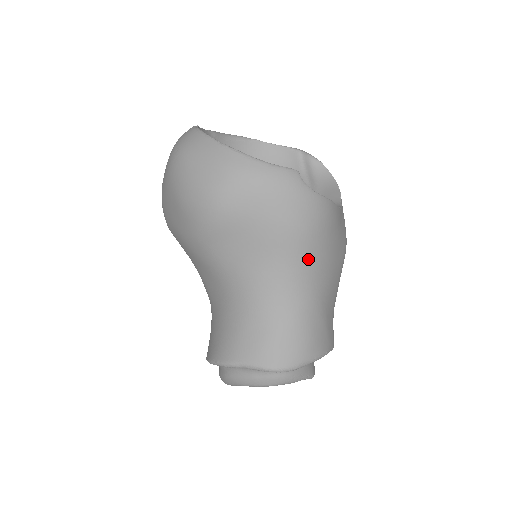
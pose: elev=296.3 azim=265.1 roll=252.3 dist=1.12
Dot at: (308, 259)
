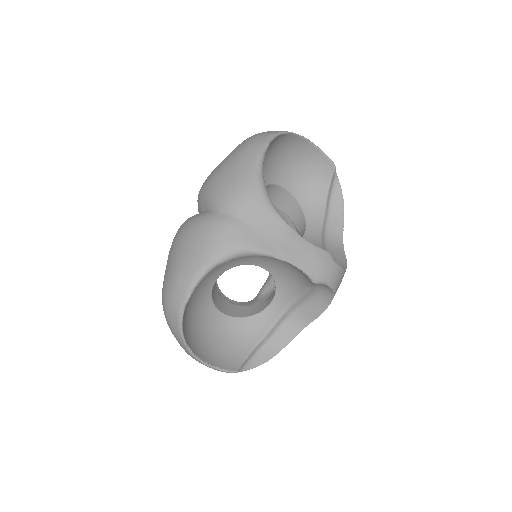
Dot at: occluded
